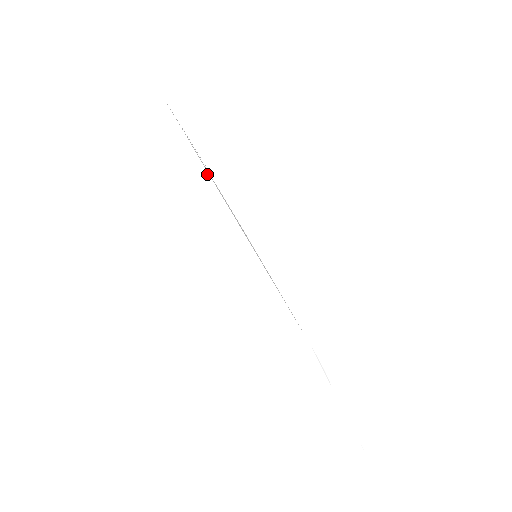
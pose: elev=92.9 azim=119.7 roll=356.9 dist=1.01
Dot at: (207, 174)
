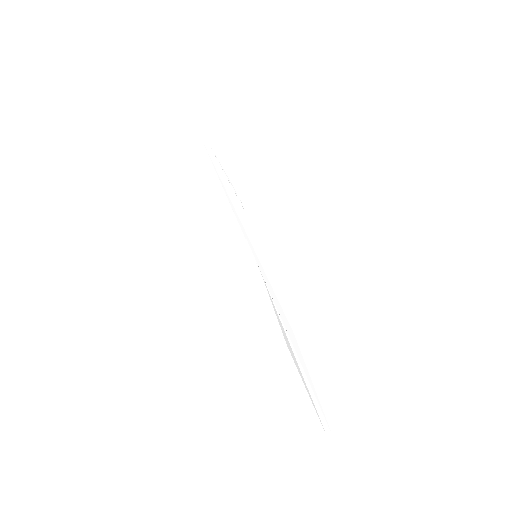
Dot at: (225, 193)
